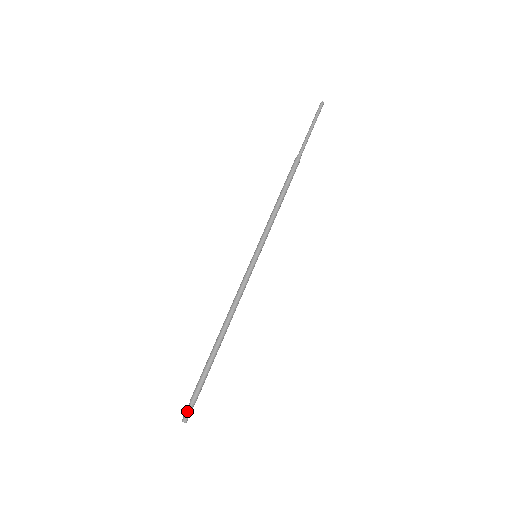
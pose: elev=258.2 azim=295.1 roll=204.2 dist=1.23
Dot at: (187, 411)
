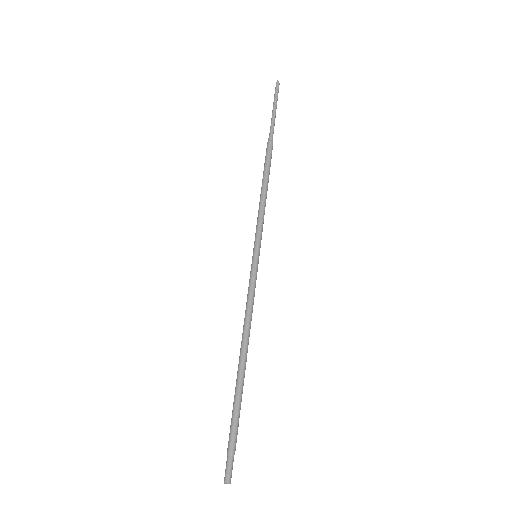
Dot at: (231, 468)
